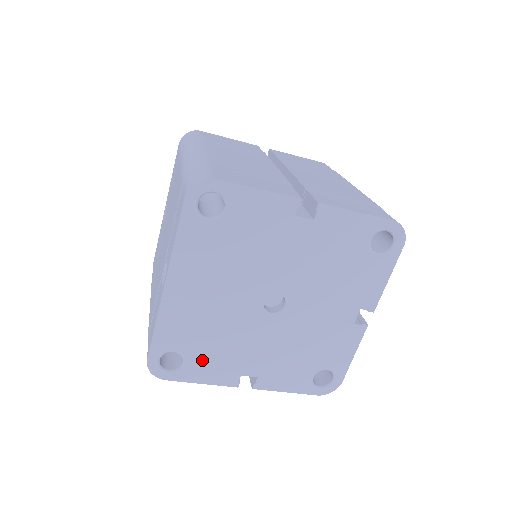
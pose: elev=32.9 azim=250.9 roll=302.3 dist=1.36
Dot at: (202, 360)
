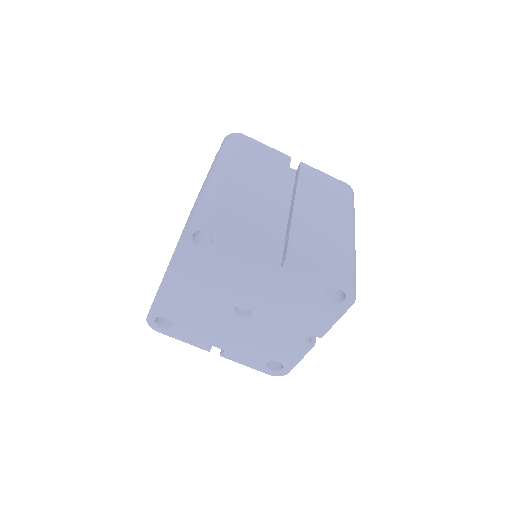
Dot at: (185, 328)
